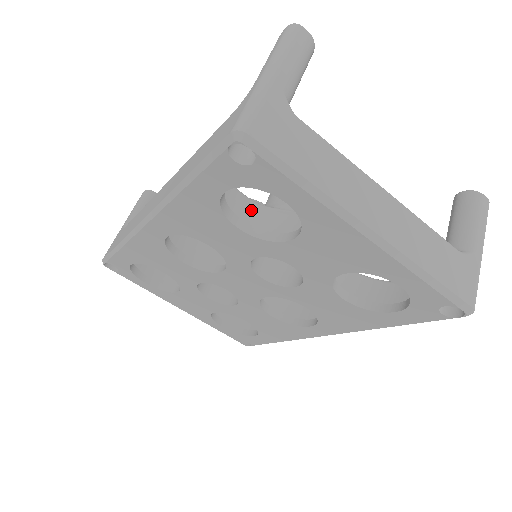
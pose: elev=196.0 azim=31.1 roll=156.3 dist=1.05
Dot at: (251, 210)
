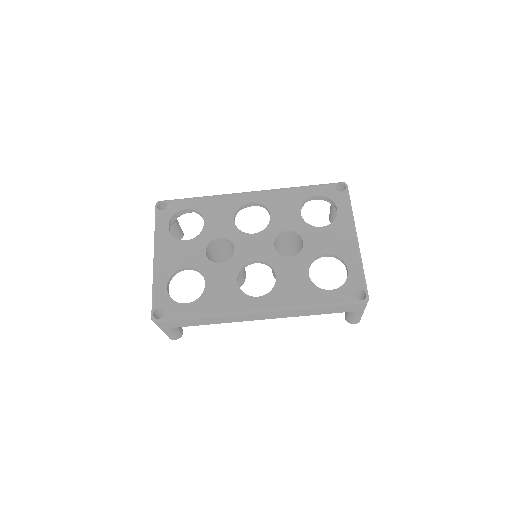
Dot at: occluded
